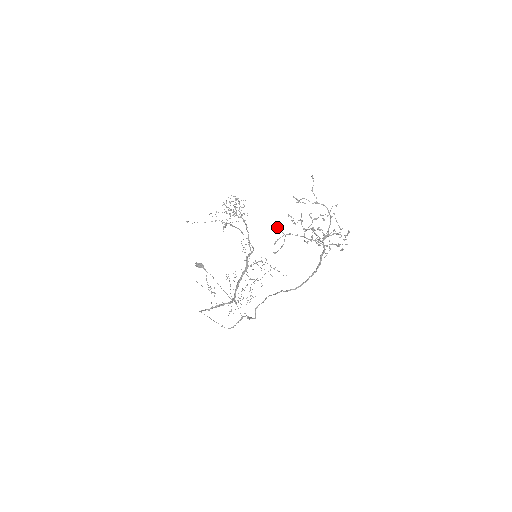
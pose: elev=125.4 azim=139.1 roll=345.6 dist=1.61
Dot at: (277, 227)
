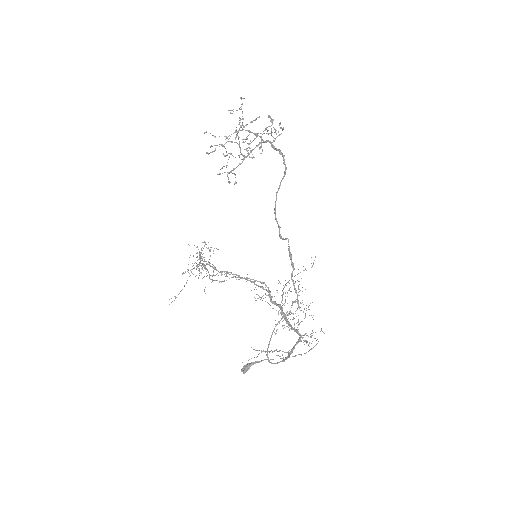
Dot at: (217, 174)
